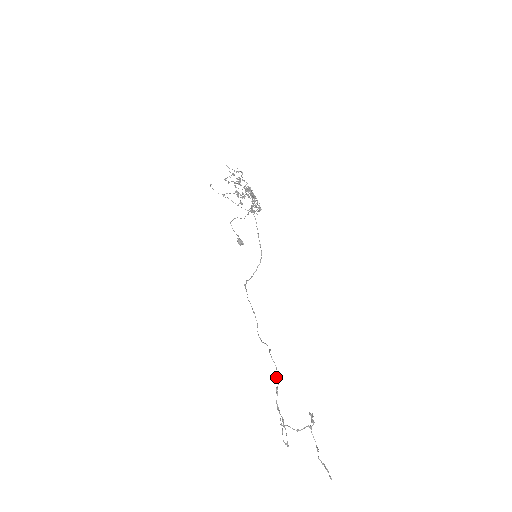
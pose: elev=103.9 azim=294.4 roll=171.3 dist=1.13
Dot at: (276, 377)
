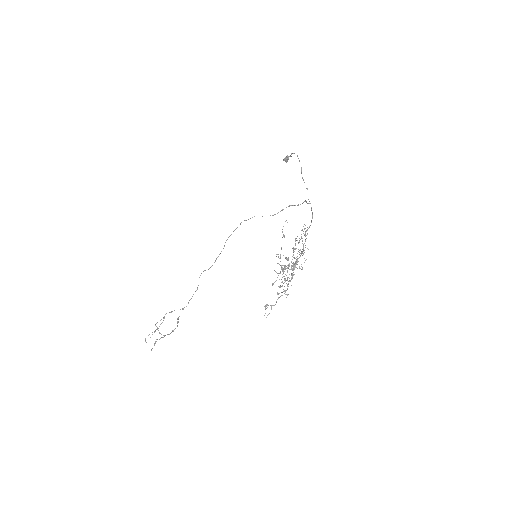
Dot at: (180, 309)
